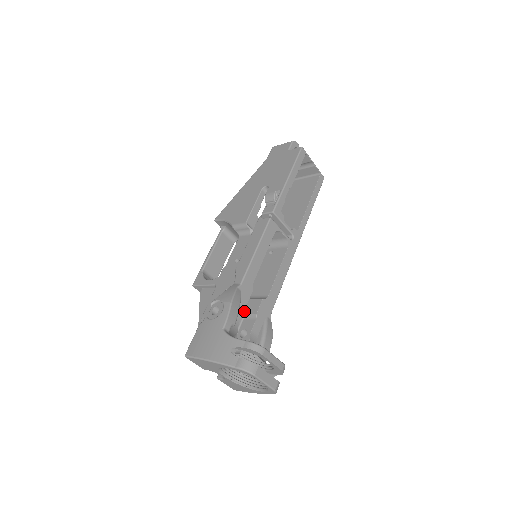
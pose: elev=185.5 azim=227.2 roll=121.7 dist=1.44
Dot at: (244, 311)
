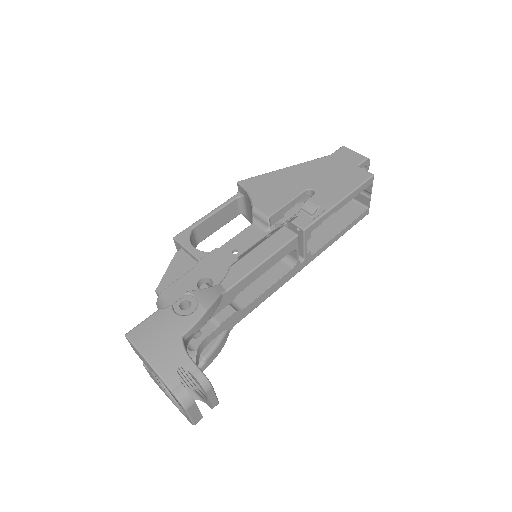
Dot at: occluded
